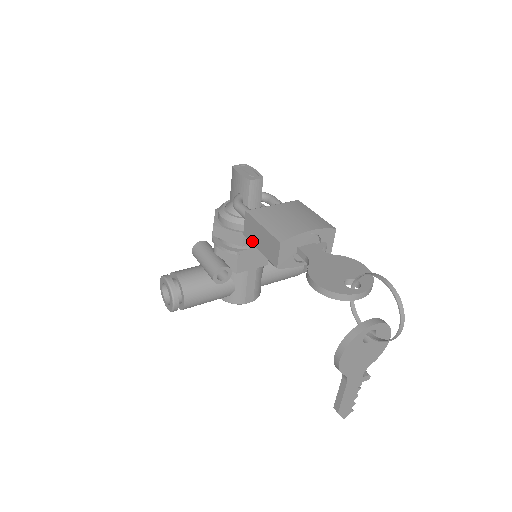
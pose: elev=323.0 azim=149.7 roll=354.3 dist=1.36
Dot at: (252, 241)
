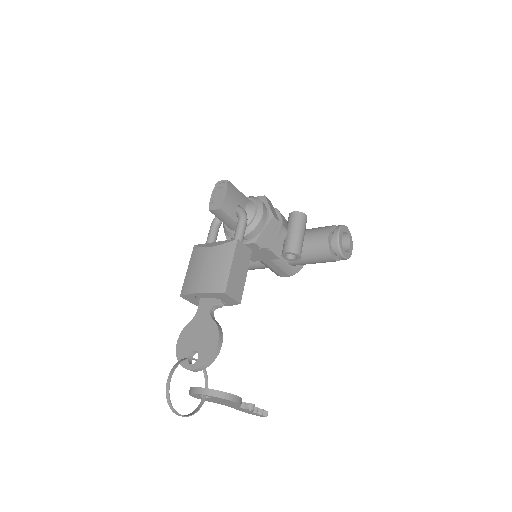
Dot at: occluded
